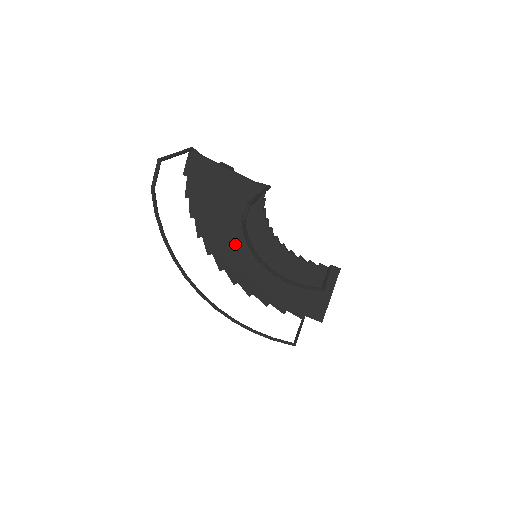
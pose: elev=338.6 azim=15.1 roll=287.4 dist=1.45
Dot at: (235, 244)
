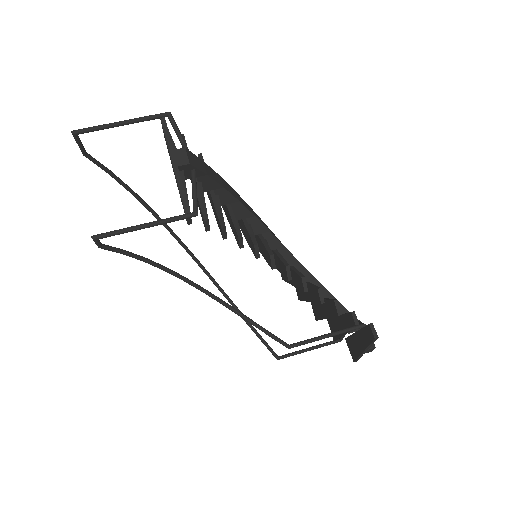
Dot at: (242, 229)
